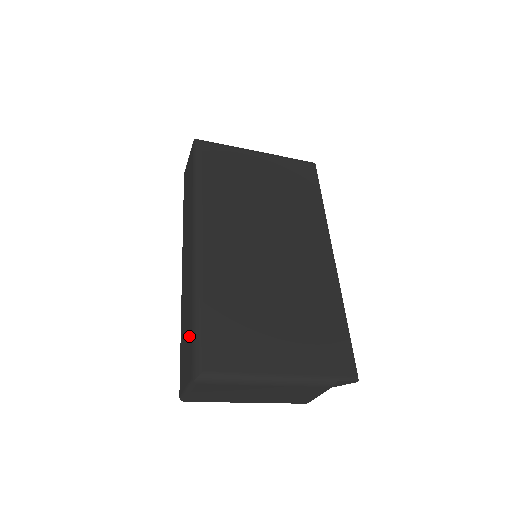
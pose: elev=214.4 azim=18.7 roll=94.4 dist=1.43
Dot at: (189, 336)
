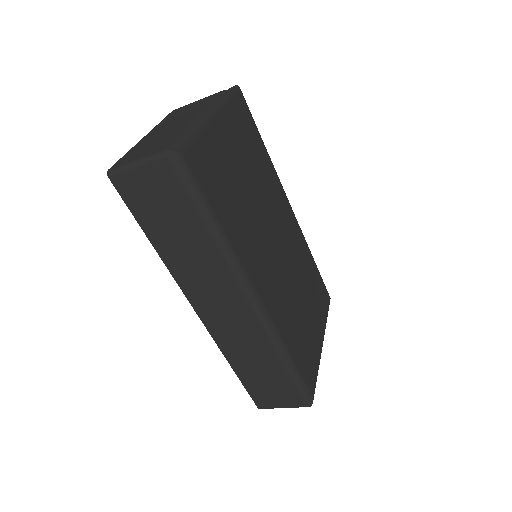
Dot at: (282, 381)
